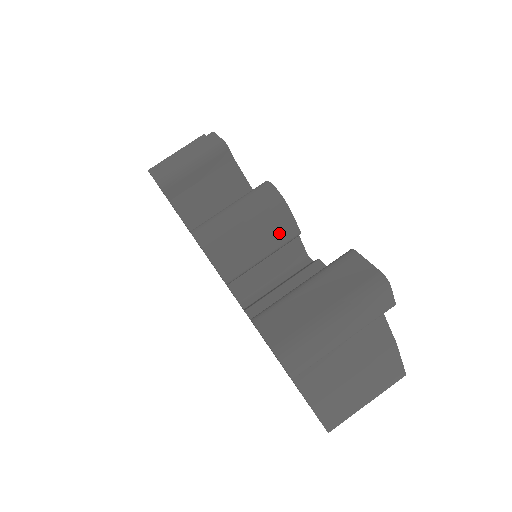
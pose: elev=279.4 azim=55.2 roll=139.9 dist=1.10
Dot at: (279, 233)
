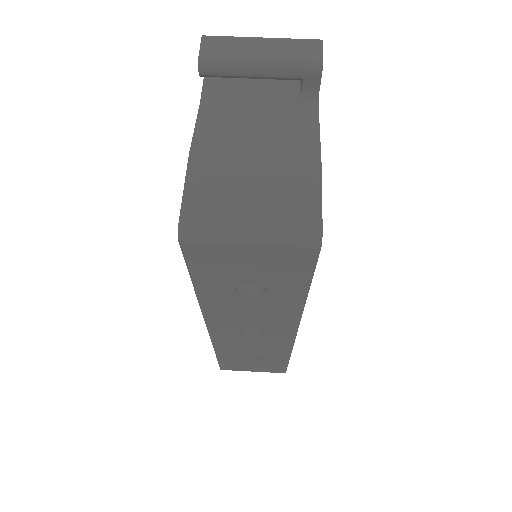
Dot at: occluded
